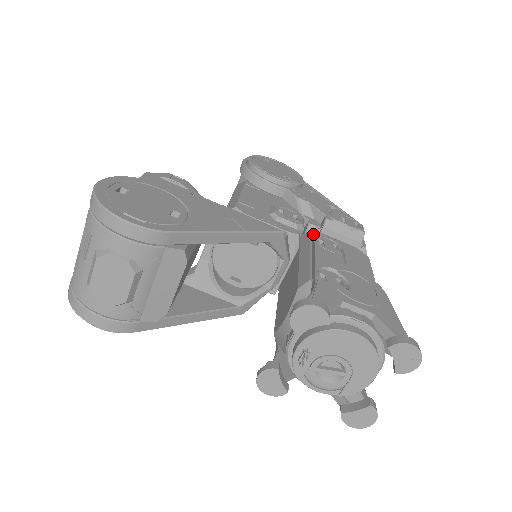
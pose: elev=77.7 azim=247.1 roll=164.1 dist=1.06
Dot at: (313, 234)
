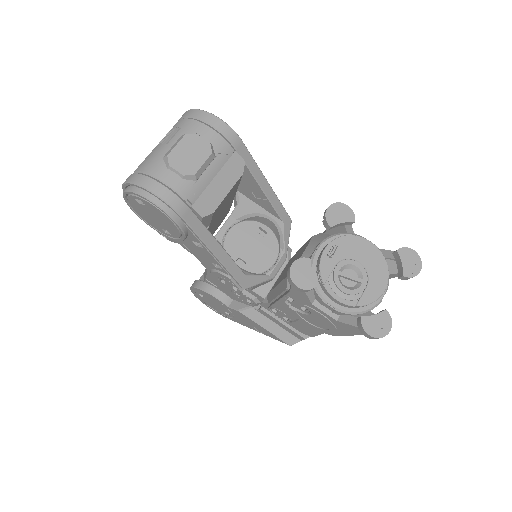
Dot at: occluded
